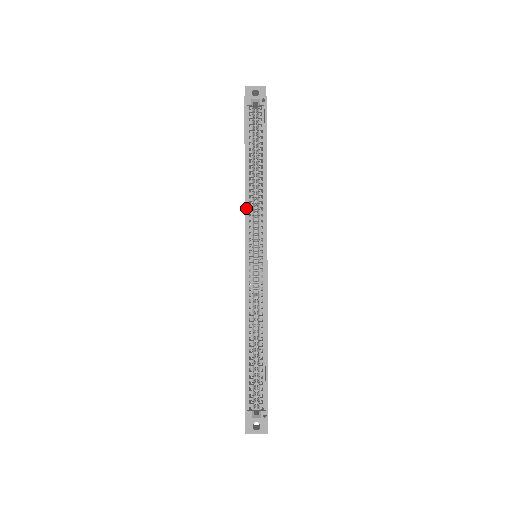
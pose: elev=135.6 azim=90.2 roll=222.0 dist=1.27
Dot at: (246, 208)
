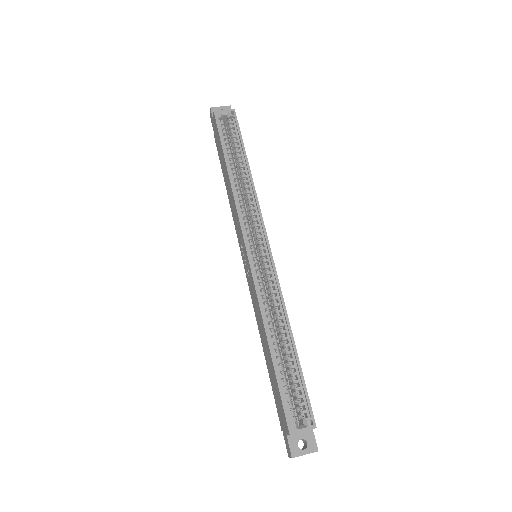
Dot at: (237, 205)
